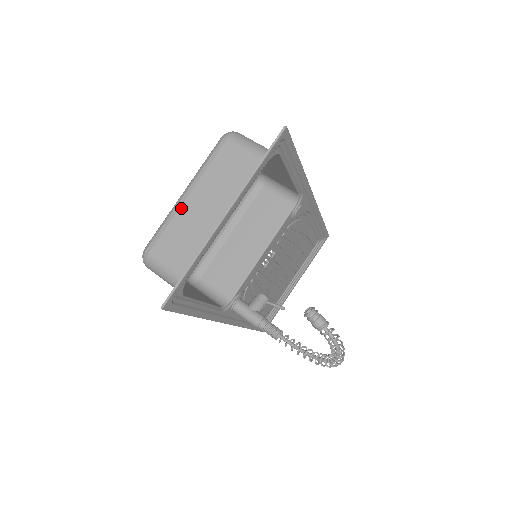
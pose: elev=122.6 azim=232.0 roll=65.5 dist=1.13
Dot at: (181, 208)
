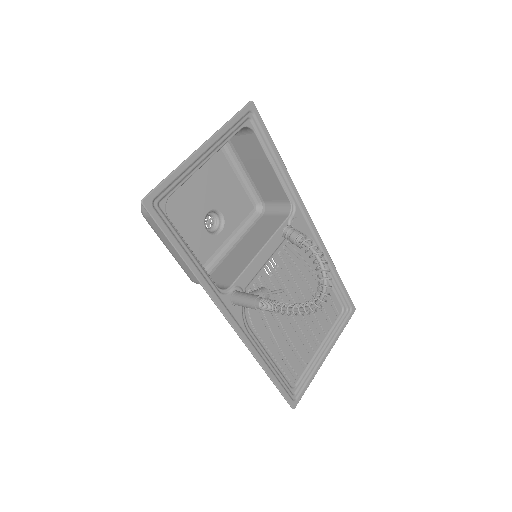
Dot at: occluded
